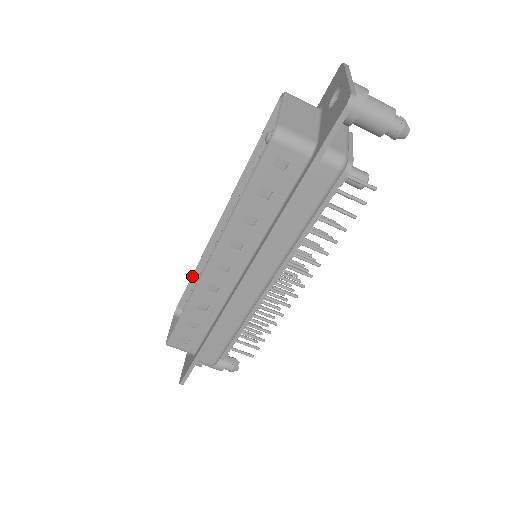
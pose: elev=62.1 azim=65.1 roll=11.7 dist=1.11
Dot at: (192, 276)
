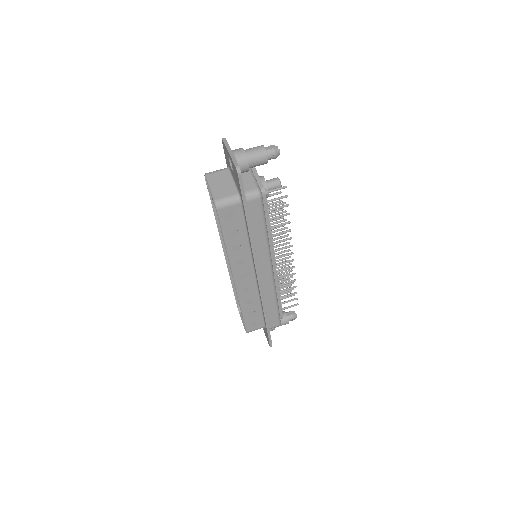
Dot at: (232, 287)
